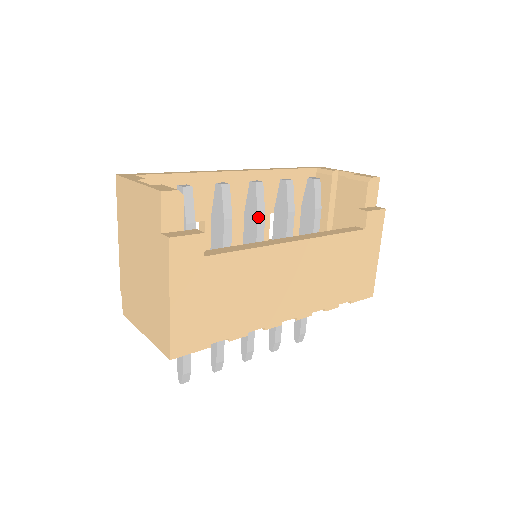
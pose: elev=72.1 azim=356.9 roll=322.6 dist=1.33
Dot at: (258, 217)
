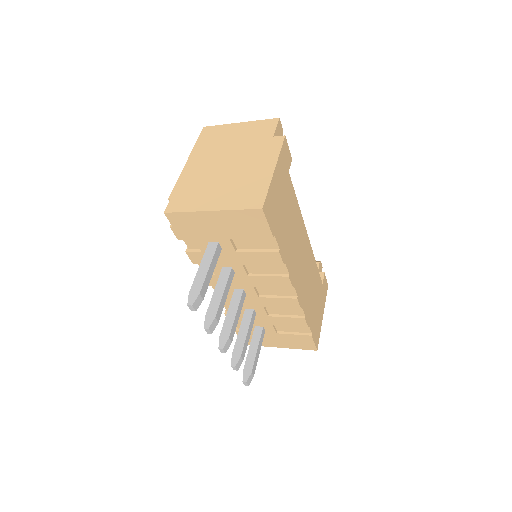
Dot at: occluded
